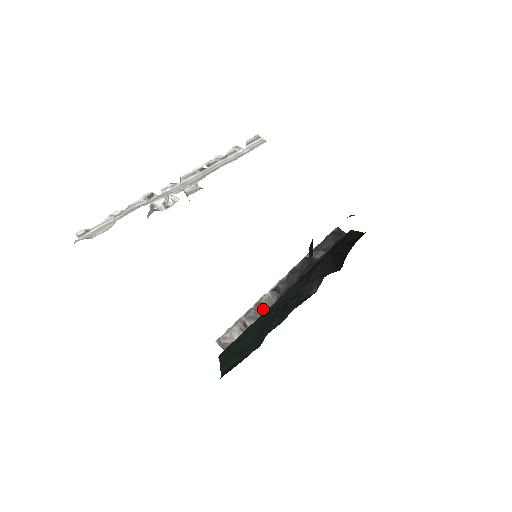
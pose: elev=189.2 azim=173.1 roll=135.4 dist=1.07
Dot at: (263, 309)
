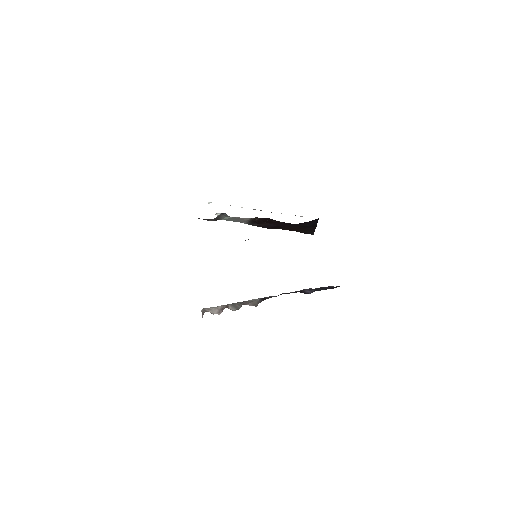
Dot at: (246, 304)
